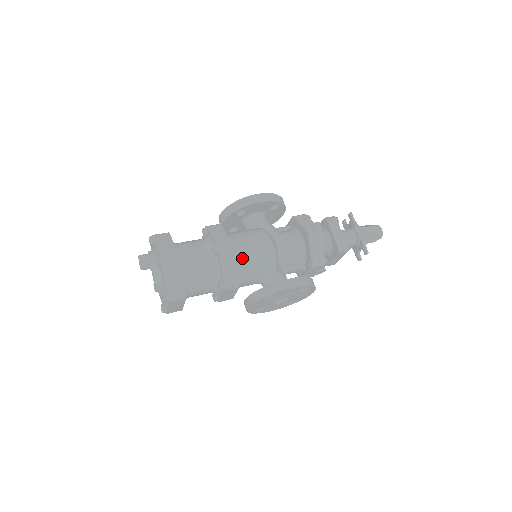
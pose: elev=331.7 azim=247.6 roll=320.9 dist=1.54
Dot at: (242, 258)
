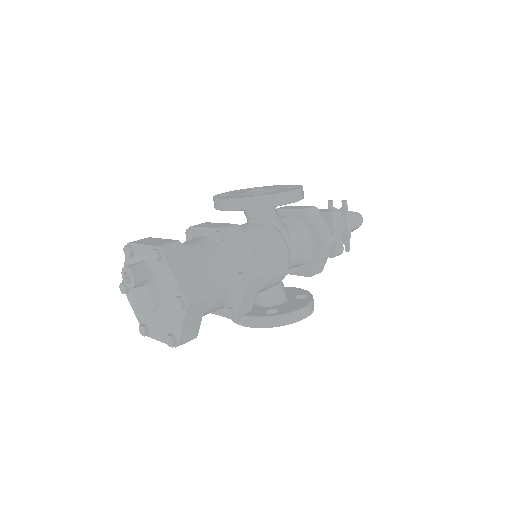
Dot at: occluded
